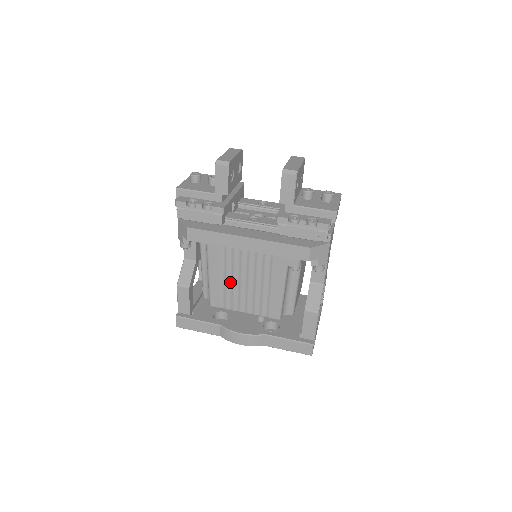
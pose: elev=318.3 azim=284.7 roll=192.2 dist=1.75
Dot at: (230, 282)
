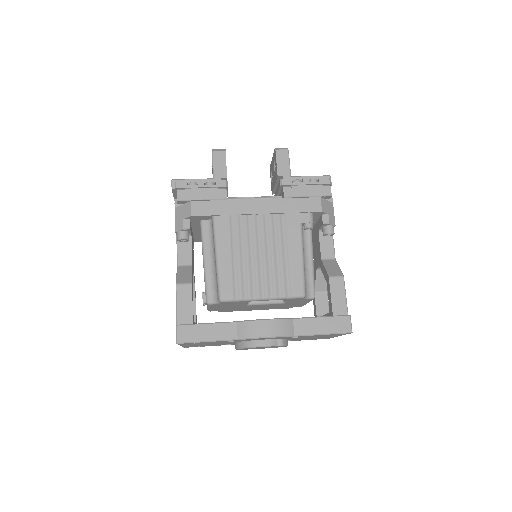
Dot at: (242, 259)
